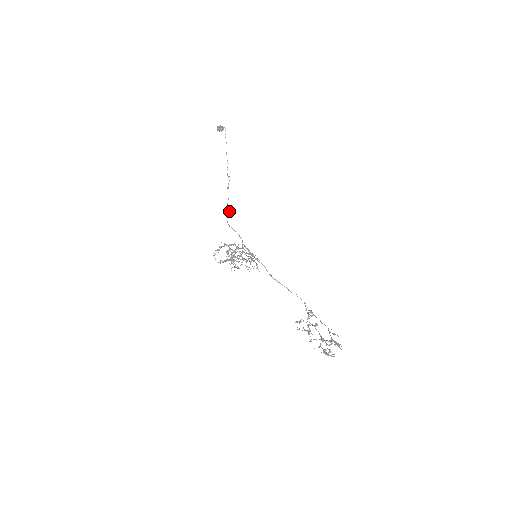
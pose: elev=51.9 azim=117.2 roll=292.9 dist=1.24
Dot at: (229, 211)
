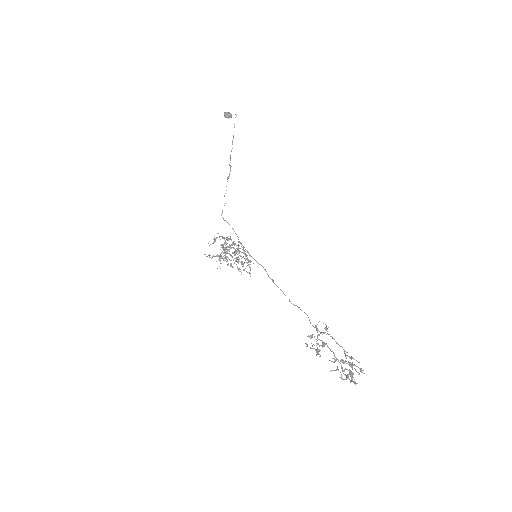
Dot at: (225, 203)
